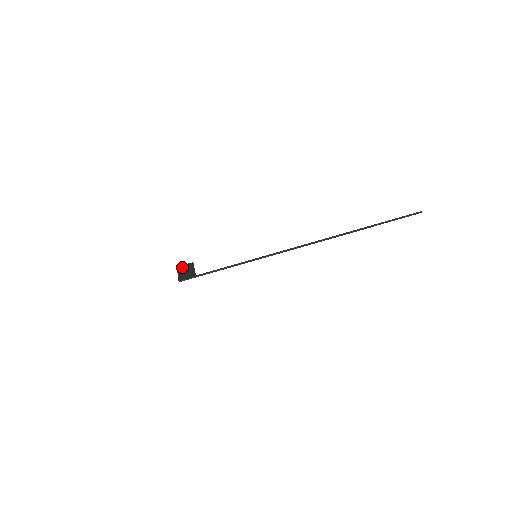
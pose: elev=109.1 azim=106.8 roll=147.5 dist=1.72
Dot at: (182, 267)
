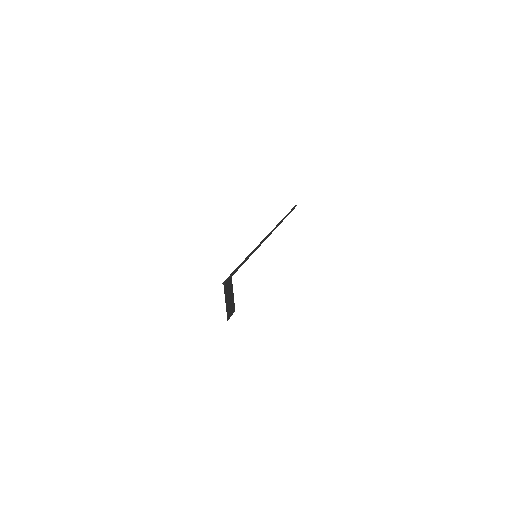
Dot at: (229, 312)
